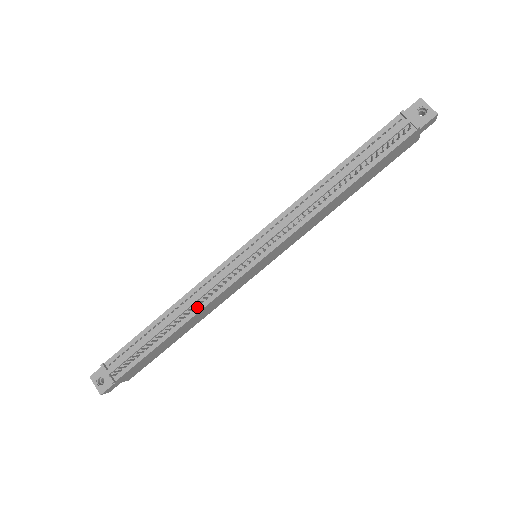
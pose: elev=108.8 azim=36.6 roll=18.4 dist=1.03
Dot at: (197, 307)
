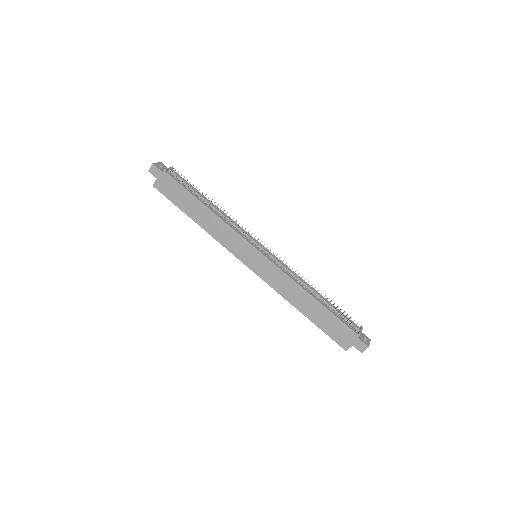
Dot at: (223, 218)
